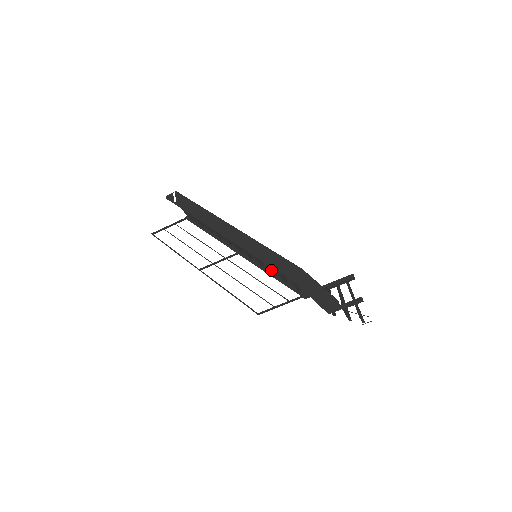
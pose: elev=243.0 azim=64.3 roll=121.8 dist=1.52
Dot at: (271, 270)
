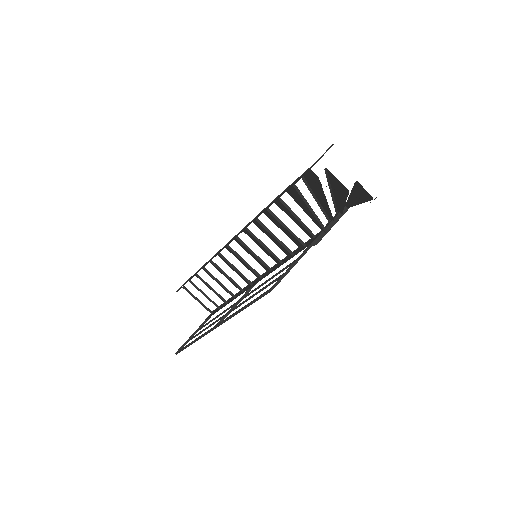
Dot at: (273, 254)
